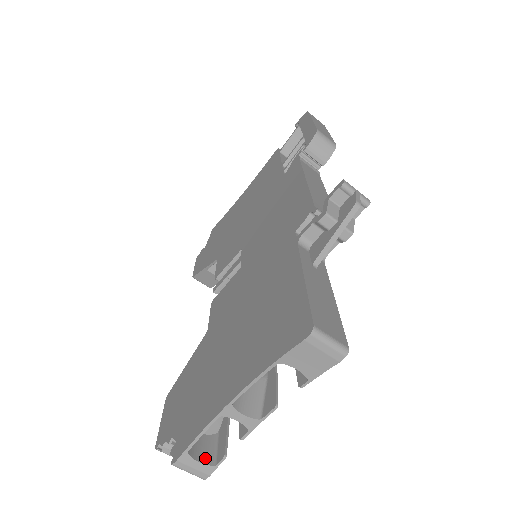
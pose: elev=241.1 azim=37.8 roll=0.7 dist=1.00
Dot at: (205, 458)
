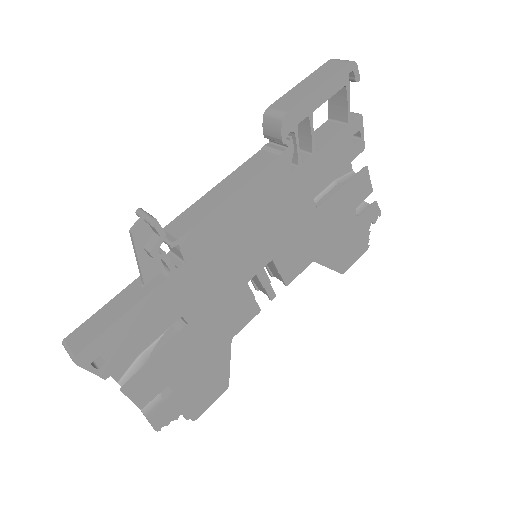
Dot at: occluded
